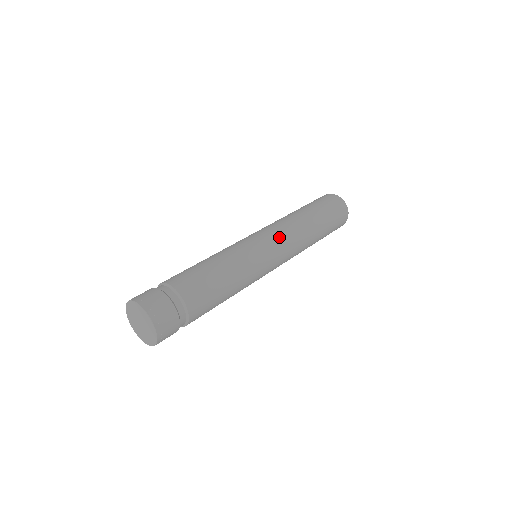
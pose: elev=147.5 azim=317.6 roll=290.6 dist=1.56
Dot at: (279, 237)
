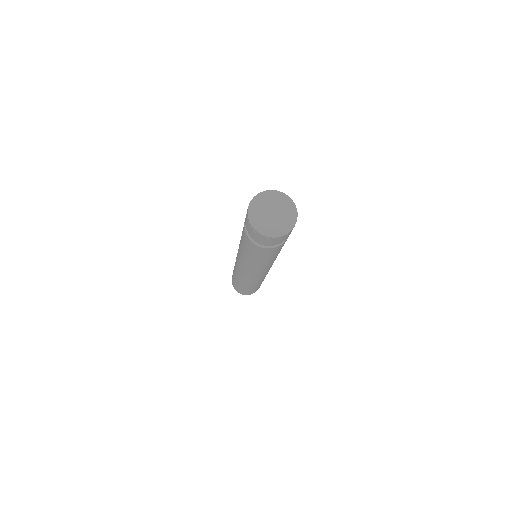
Dot at: occluded
